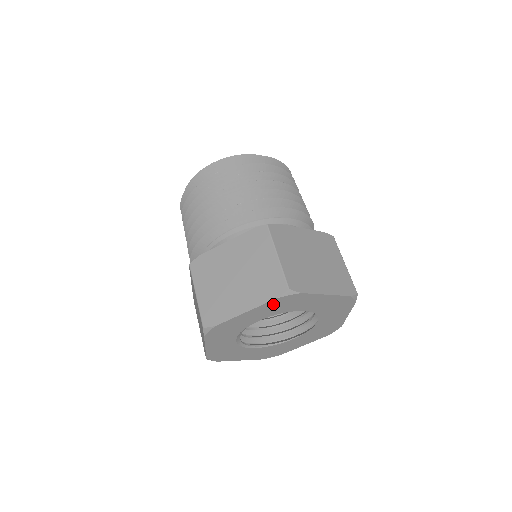
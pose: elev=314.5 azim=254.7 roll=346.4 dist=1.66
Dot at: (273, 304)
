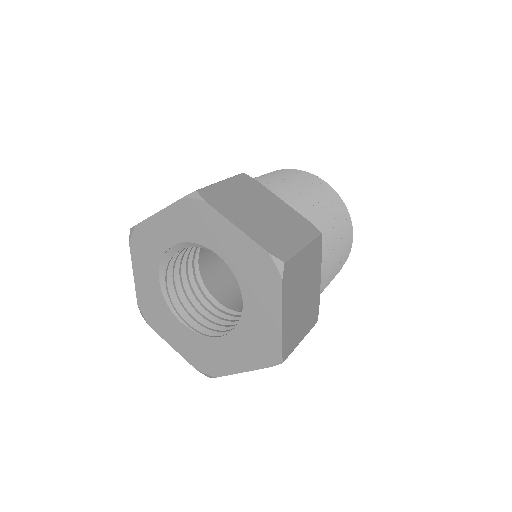
Dot at: (182, 211)
